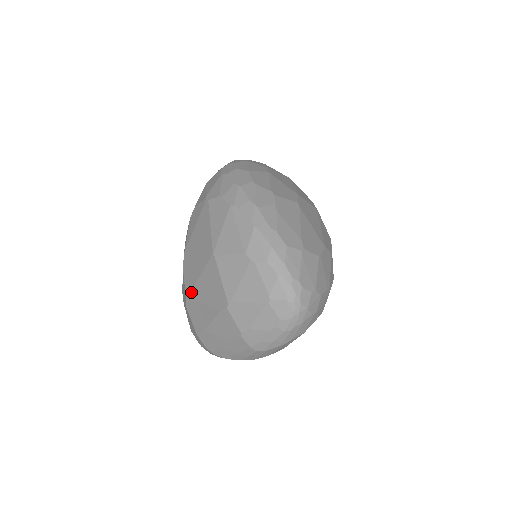
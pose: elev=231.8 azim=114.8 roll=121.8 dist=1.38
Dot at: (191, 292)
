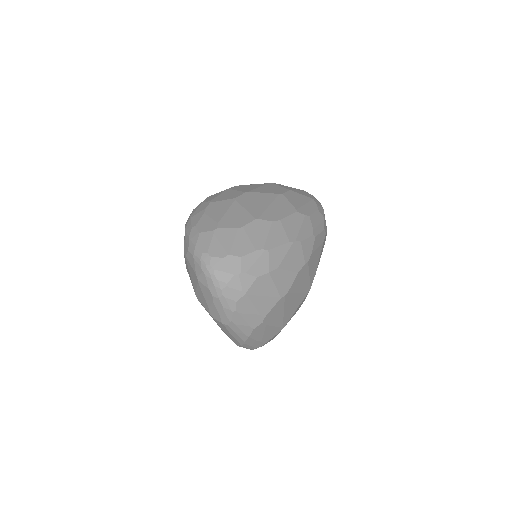
Dot at: occluded
